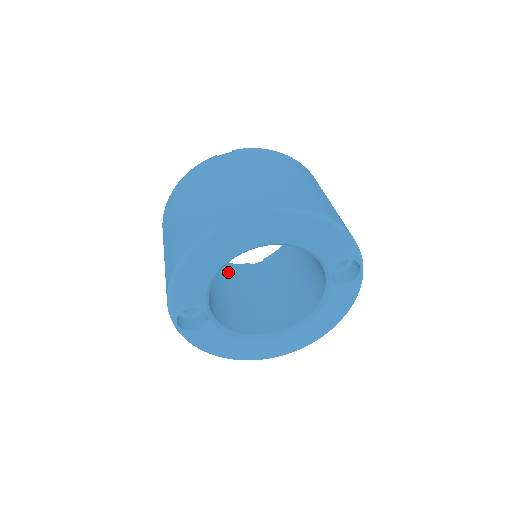
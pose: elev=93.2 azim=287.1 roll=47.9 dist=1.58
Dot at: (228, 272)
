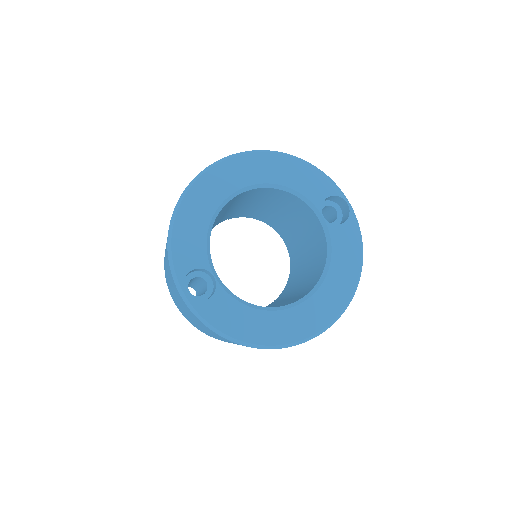
Dot at: occluded
